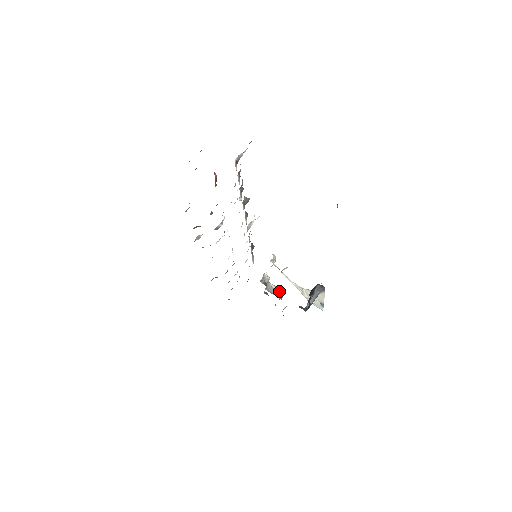
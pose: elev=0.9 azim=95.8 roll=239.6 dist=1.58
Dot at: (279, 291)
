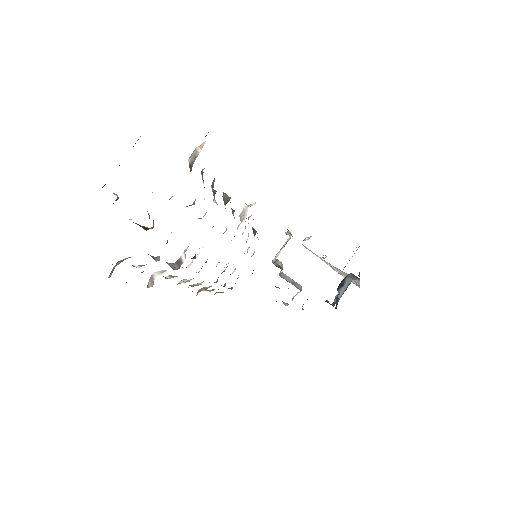
Dot at: occluded
